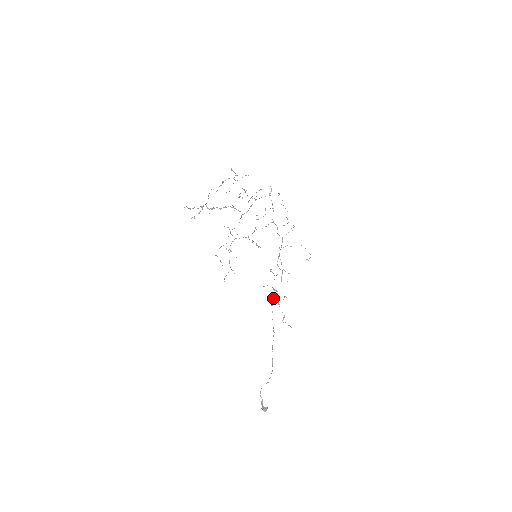
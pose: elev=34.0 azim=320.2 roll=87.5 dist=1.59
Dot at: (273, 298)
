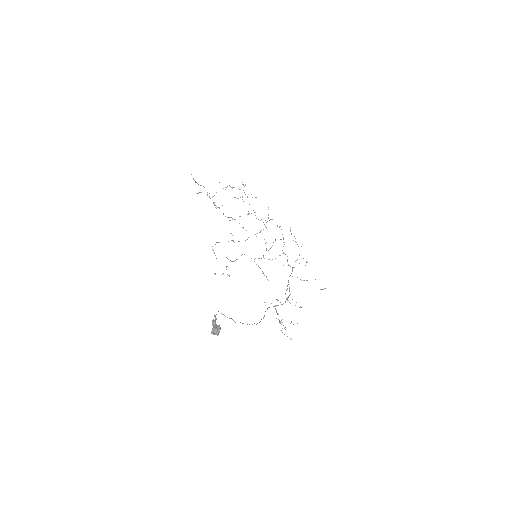
Dot at: occluded
